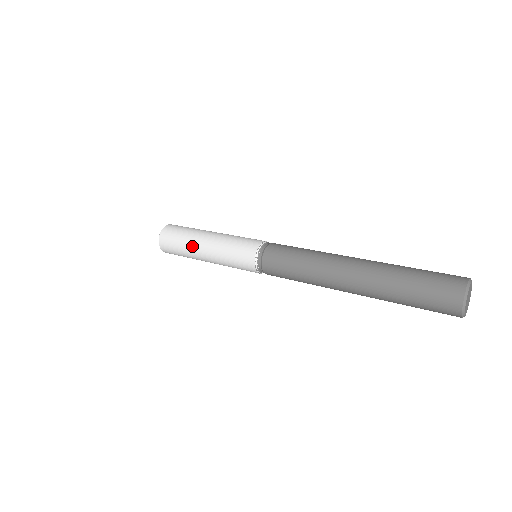
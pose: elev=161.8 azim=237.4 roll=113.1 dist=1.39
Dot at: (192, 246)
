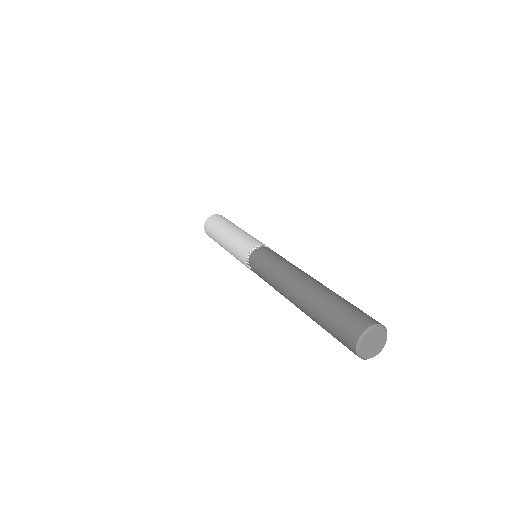
Dot at: (220, 245)
